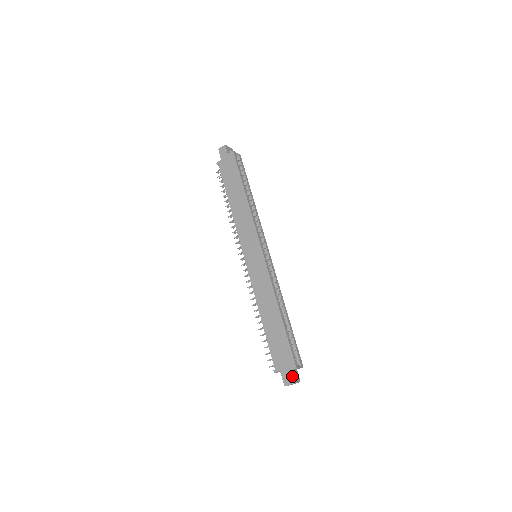
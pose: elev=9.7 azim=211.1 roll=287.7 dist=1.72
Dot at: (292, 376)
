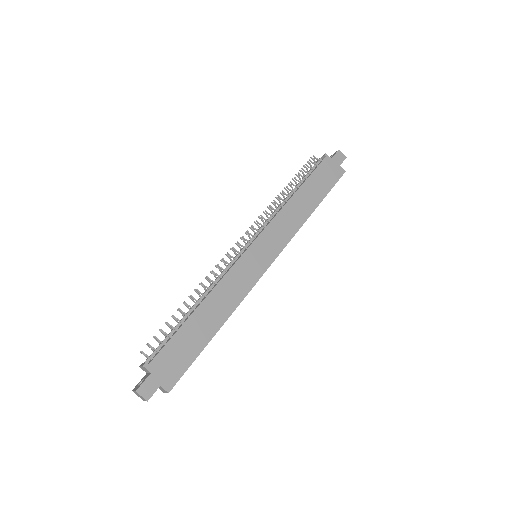
Dot at: (154, 392)
